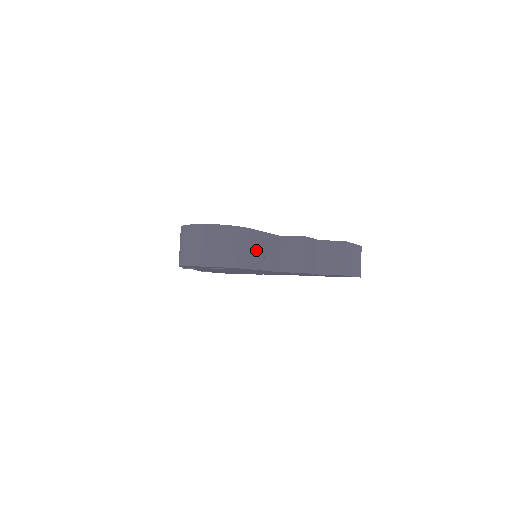
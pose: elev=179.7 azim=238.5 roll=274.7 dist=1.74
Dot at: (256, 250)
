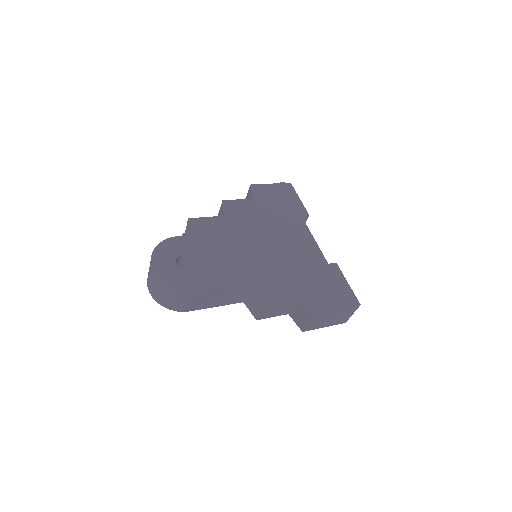
Dot at: (206, 299)
